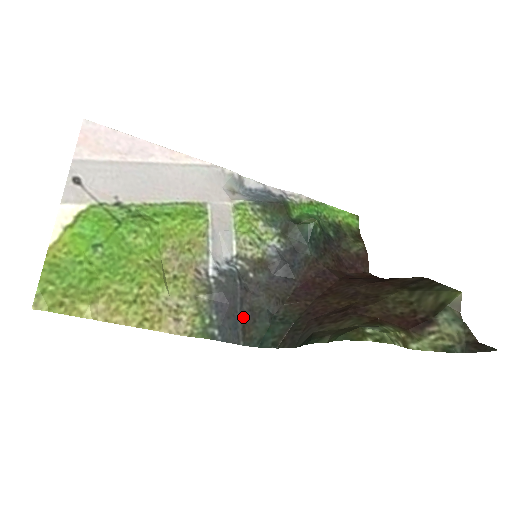
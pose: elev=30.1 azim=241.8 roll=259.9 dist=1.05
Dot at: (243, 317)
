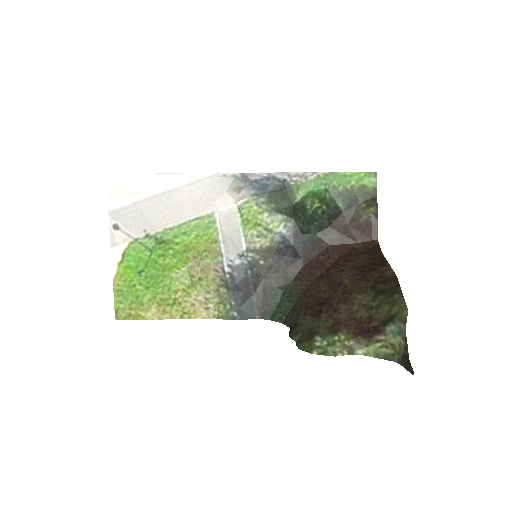
Dot at: (257, 297)
